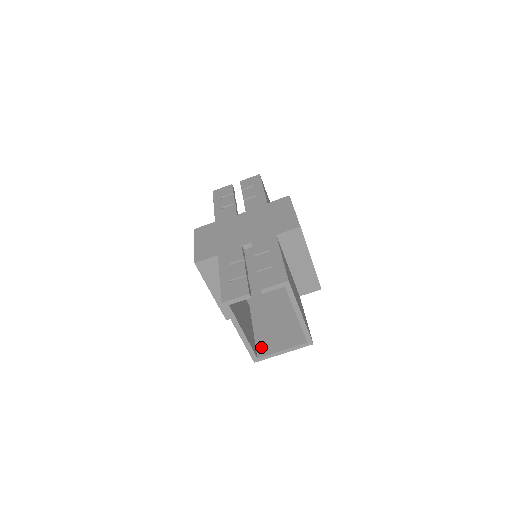
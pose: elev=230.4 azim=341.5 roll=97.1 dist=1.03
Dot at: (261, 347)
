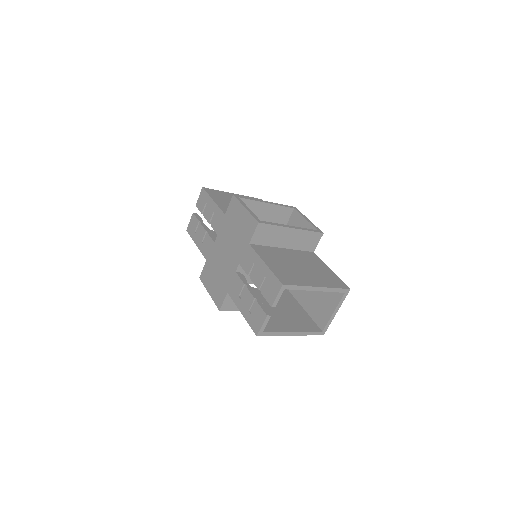
Dot at: (318, 320)
